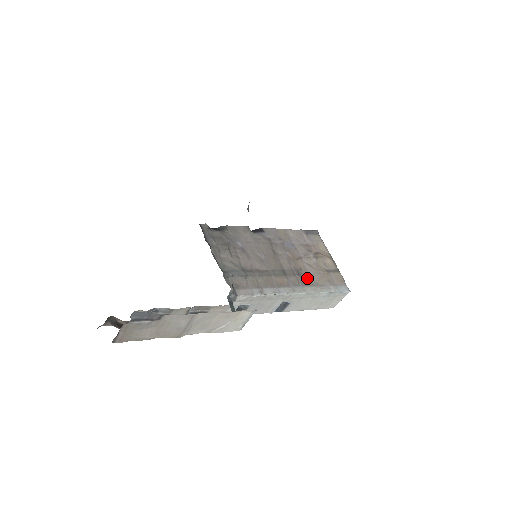
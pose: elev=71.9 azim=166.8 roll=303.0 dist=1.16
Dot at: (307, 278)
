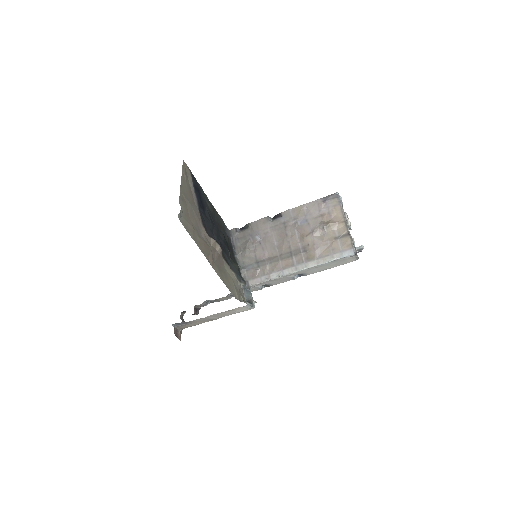
Dot at: (312, 253)
